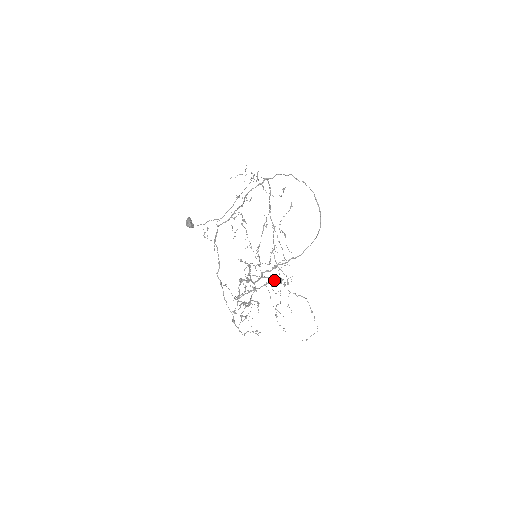
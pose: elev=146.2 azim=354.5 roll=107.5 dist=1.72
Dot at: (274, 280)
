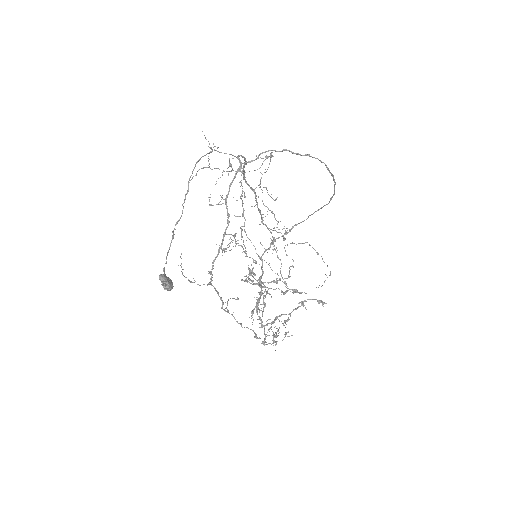
Dot at: (301, 292)
